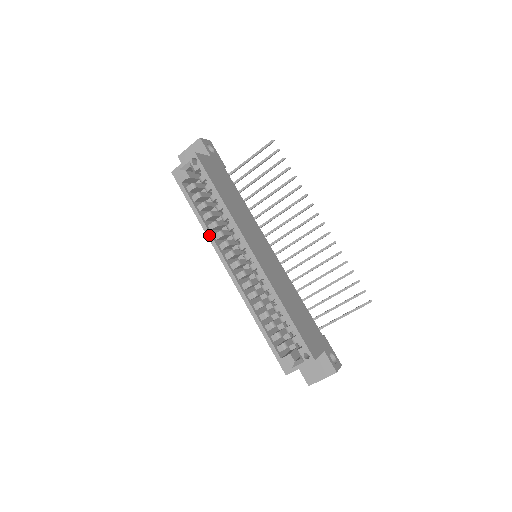
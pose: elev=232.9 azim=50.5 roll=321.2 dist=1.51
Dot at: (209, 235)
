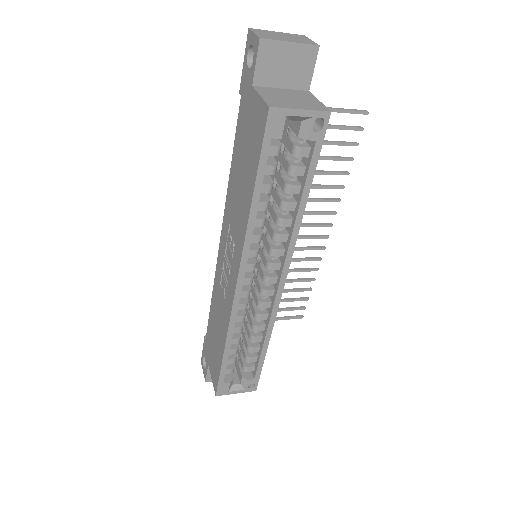
Dot at: (249, 236)
